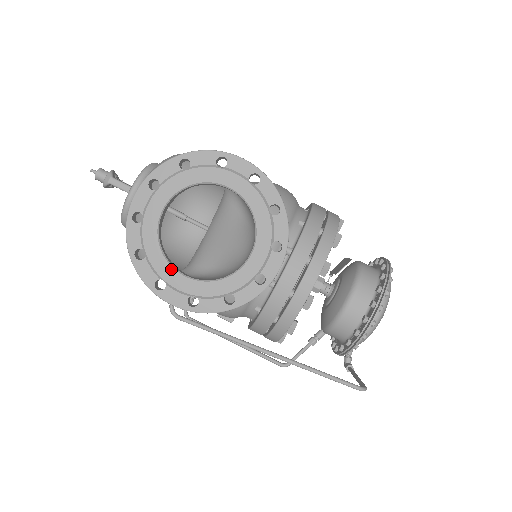
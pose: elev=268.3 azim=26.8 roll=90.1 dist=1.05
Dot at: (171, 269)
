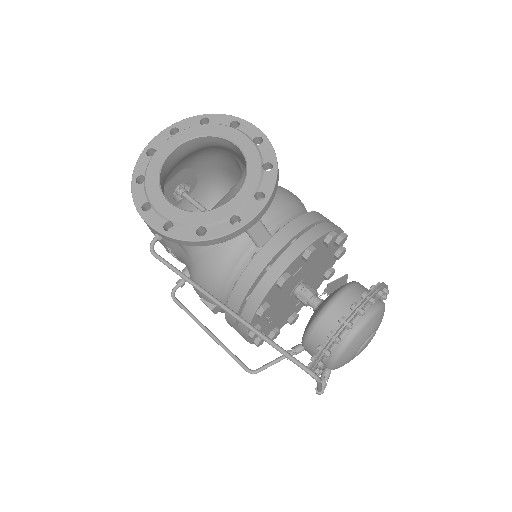
Dot at: (160, 195)
